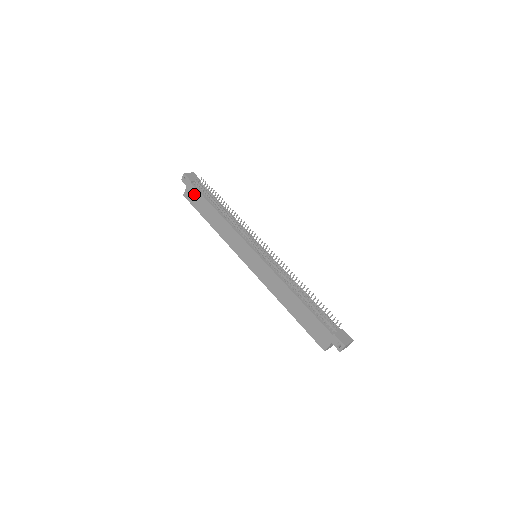
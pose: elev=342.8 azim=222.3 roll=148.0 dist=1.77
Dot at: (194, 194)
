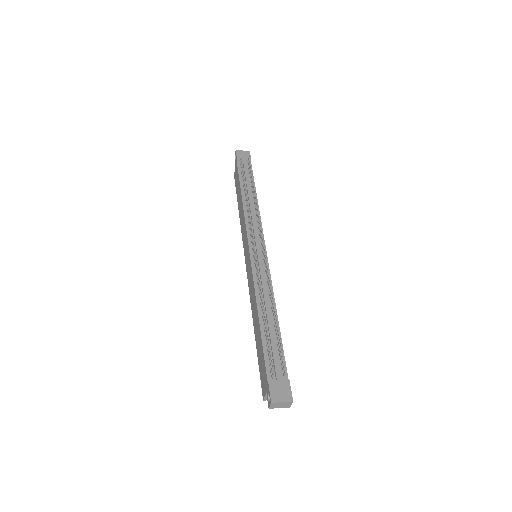
Dot at: (237, 174)
